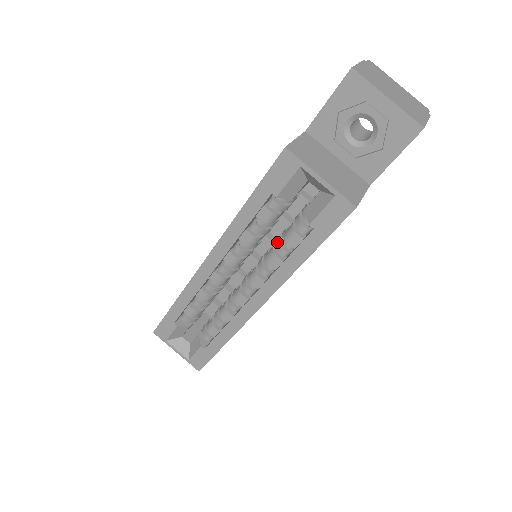
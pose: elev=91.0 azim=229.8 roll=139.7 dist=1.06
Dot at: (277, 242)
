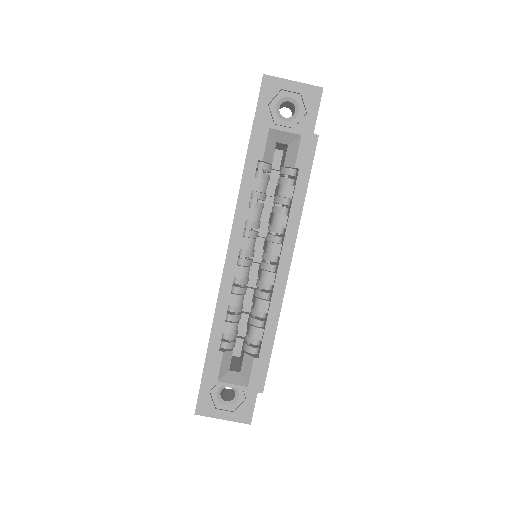
Dot at: (274, 209)
